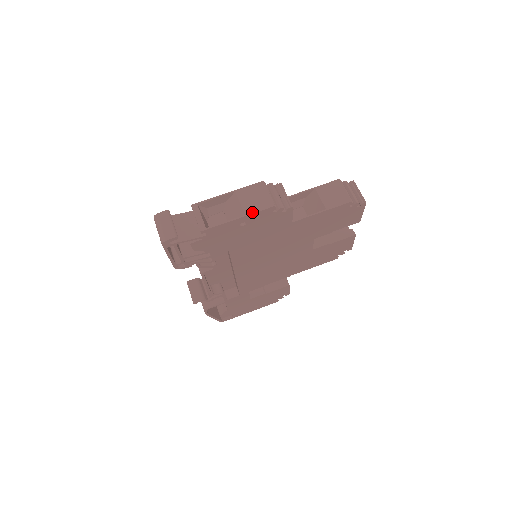
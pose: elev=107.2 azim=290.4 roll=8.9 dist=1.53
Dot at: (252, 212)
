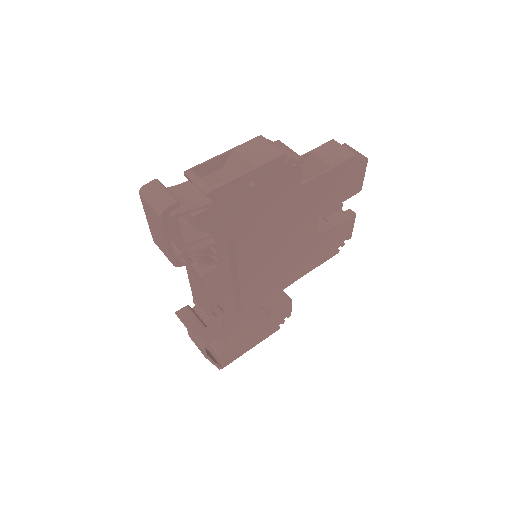
Dot at: (262, 163)
